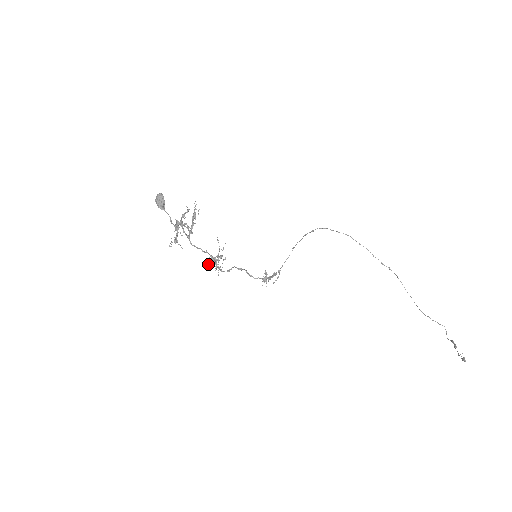
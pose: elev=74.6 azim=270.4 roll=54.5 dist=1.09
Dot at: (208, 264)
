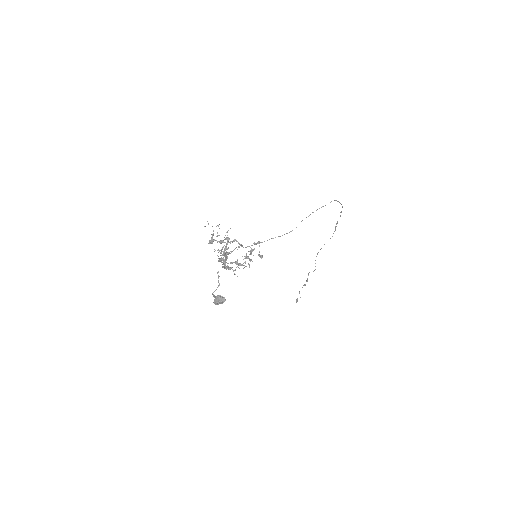
Dot at: (219, 250)
